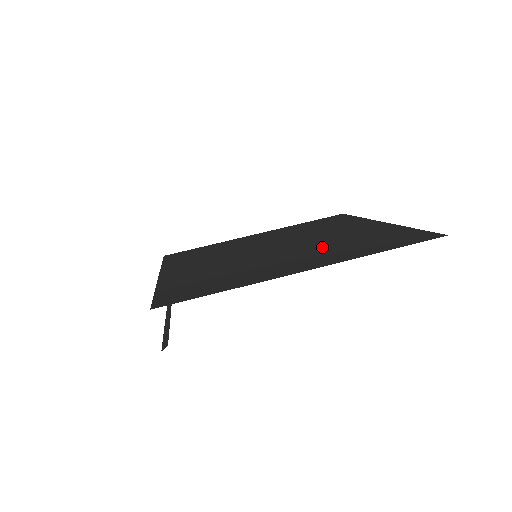
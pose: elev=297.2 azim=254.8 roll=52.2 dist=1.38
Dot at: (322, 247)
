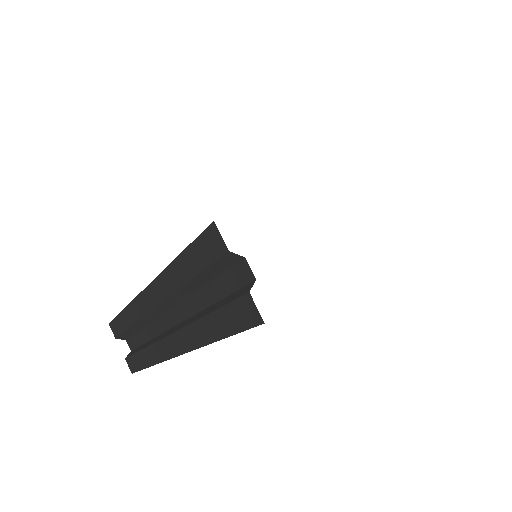
Dot at: occluded
